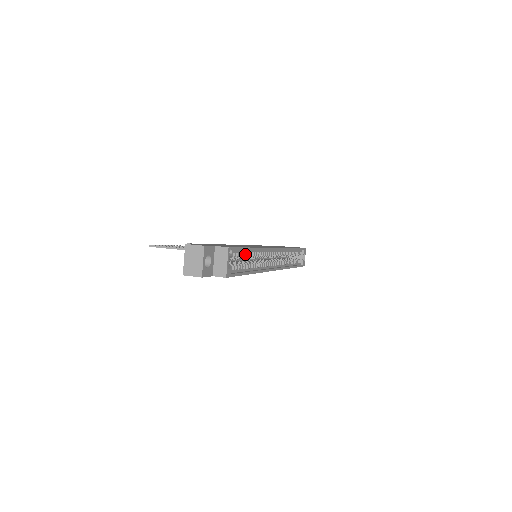
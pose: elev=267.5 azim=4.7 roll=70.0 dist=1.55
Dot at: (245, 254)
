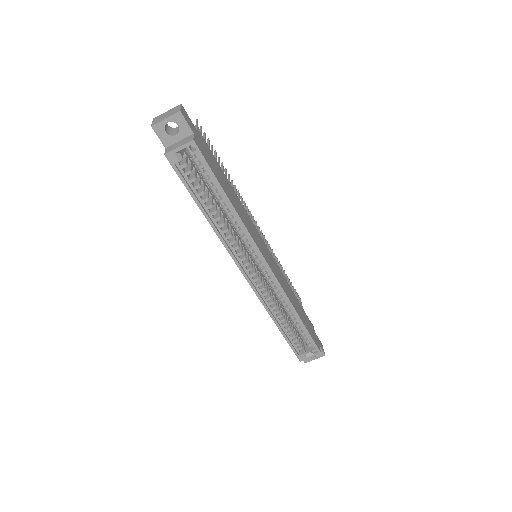
Dot at: (217, 192)
